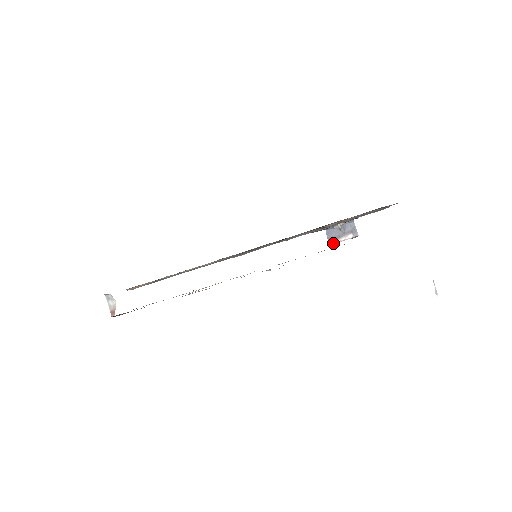
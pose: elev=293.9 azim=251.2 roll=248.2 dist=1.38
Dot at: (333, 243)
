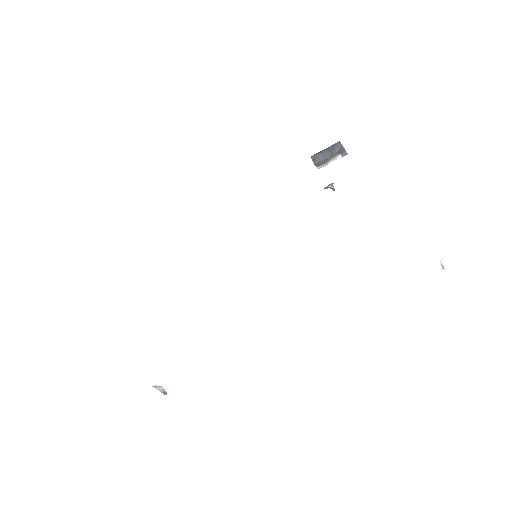
Dot at: occluded
